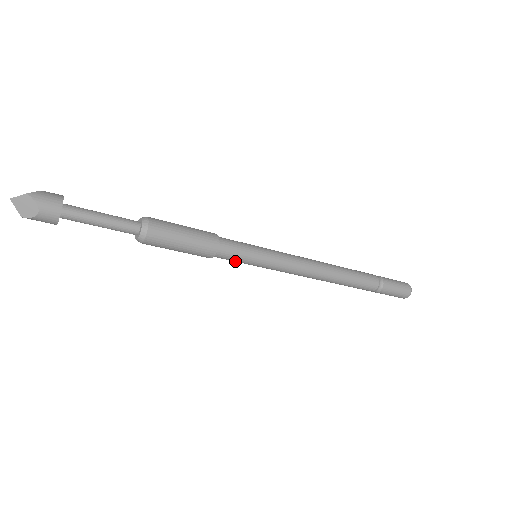
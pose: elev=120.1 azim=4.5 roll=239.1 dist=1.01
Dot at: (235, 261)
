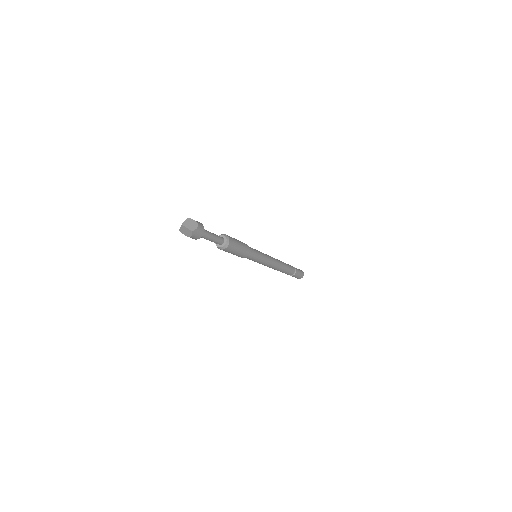
Dot at: (254, 256)
